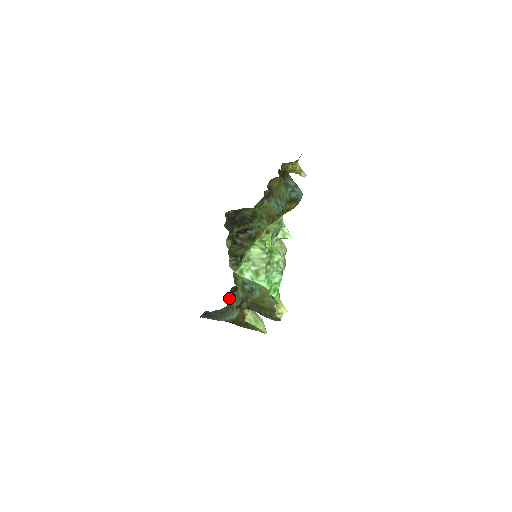
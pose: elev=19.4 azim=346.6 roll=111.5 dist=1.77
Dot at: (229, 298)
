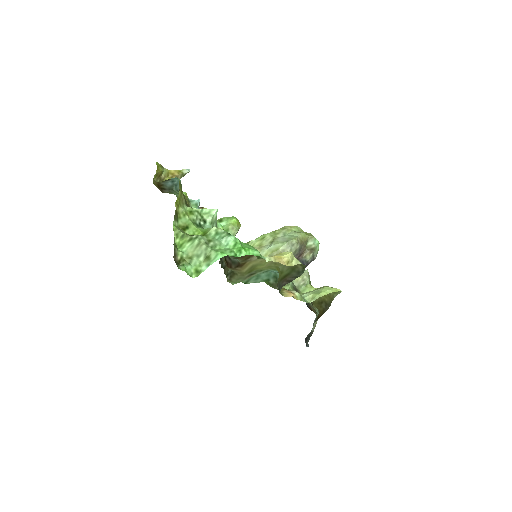
Dot at: (310, 308)
